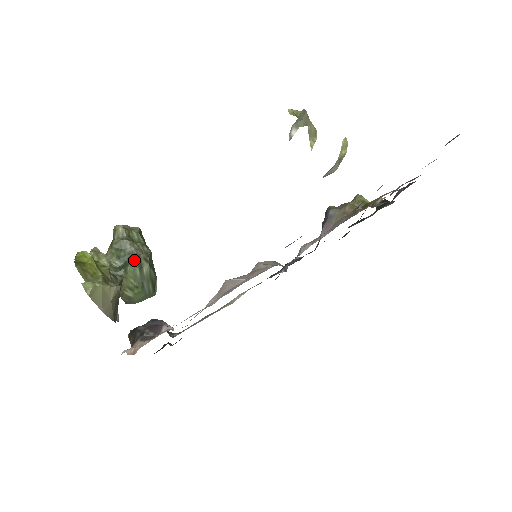
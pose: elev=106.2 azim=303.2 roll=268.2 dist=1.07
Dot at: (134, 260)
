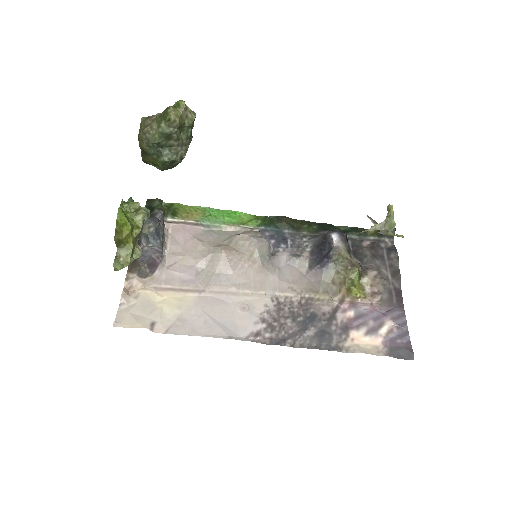
Dot at: (171, 156)
